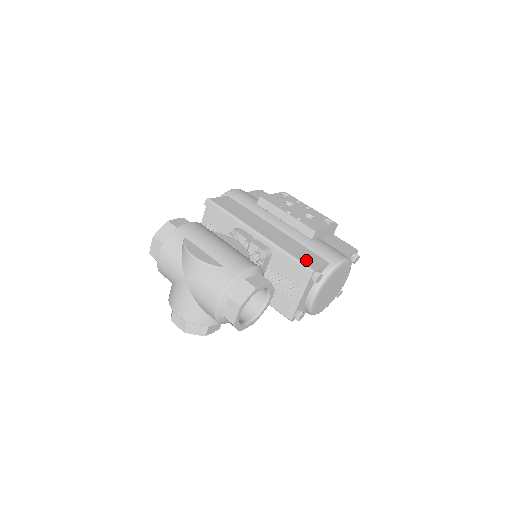
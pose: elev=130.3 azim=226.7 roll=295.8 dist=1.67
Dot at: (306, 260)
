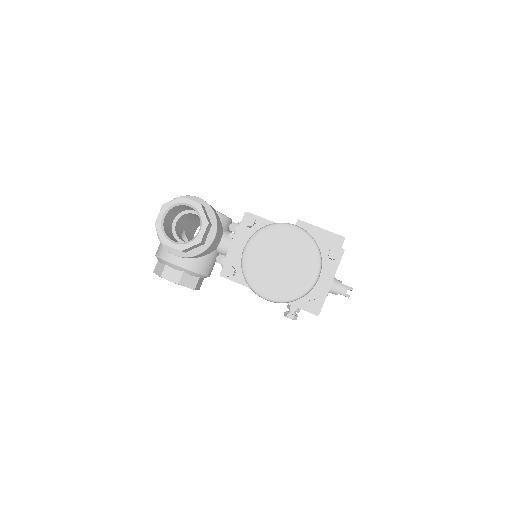
Dot at: occluded
